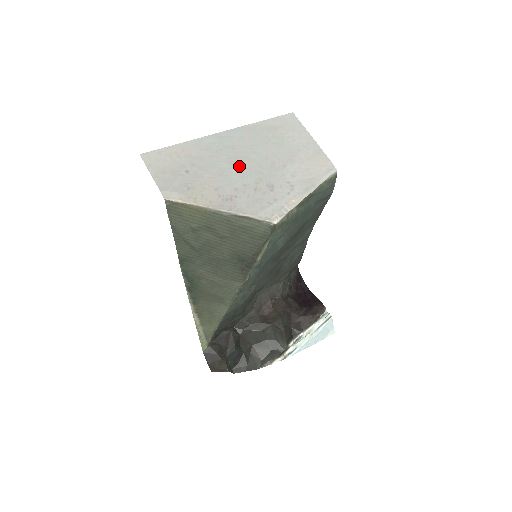
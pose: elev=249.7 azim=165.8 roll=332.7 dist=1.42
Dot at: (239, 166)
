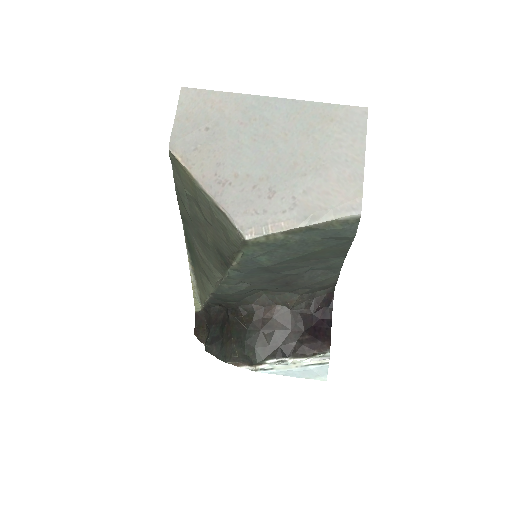
Dot at: (258, 149)
